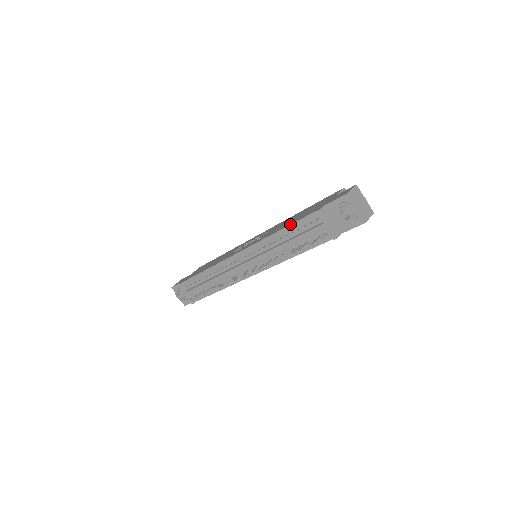
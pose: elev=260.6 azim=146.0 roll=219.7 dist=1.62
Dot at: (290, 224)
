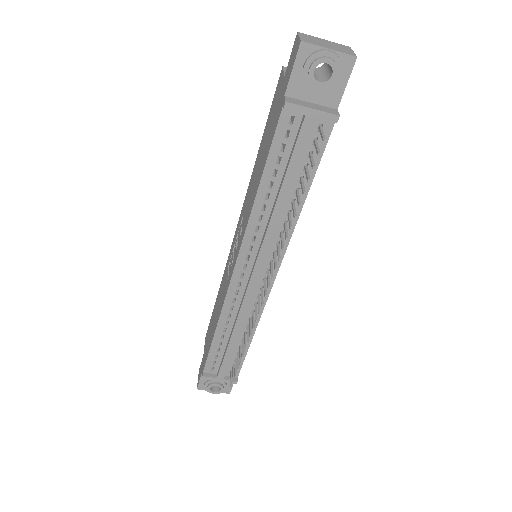
Dot at: (264, 164)
